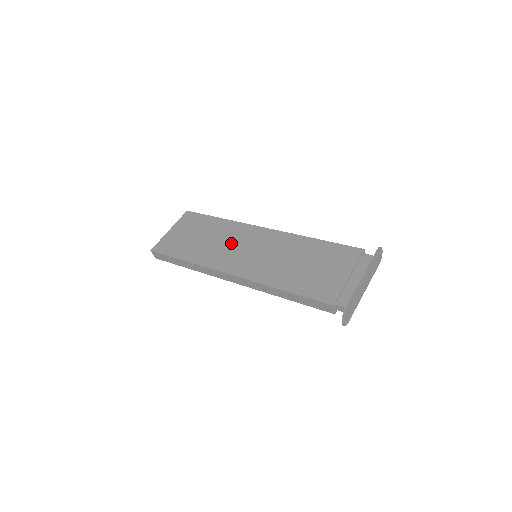
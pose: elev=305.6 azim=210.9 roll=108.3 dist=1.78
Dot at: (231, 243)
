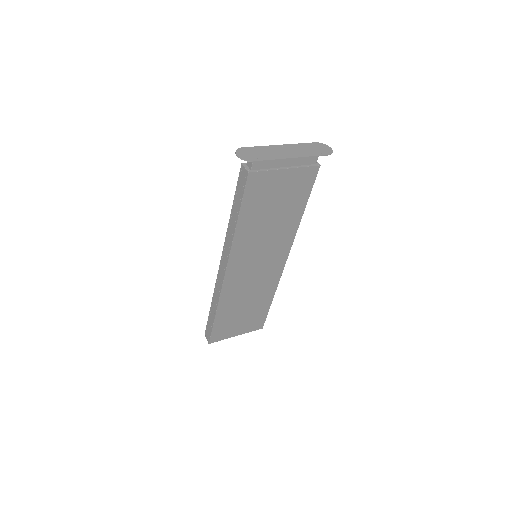
Dot at: occluded
